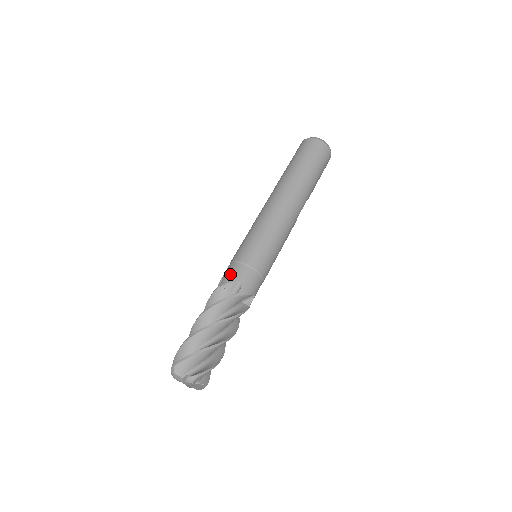
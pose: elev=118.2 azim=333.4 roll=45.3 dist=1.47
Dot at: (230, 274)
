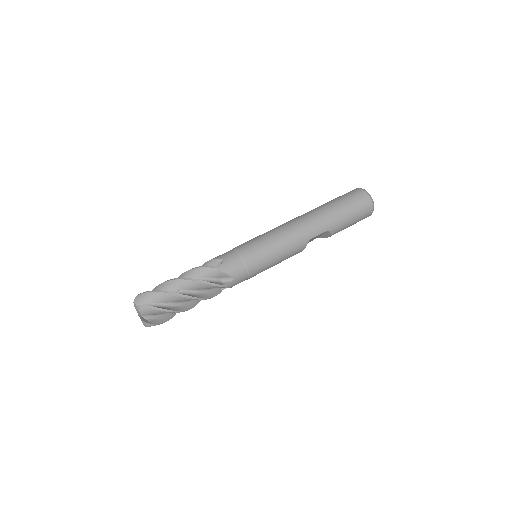
Dot at: occluded
